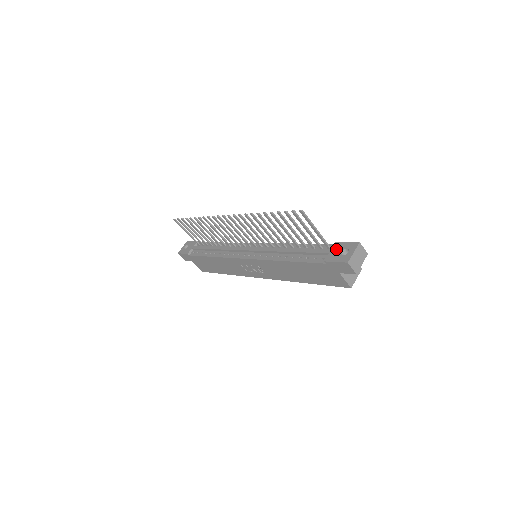
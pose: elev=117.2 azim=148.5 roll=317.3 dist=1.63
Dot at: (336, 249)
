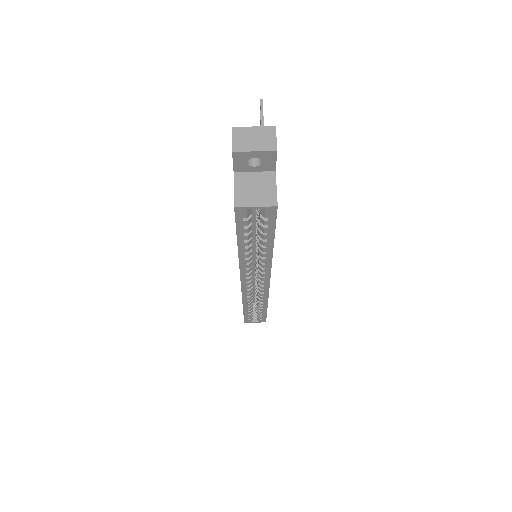
Dot at: occluded
